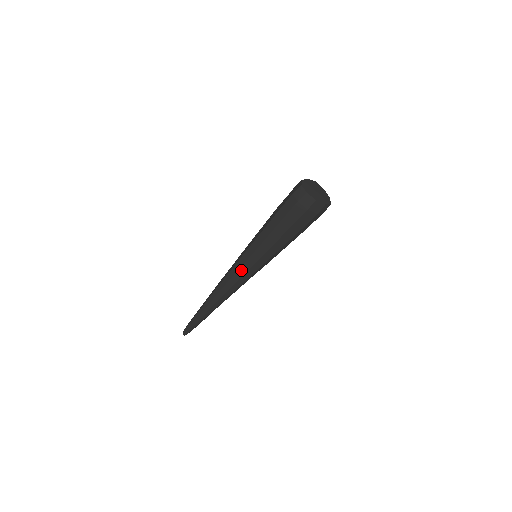
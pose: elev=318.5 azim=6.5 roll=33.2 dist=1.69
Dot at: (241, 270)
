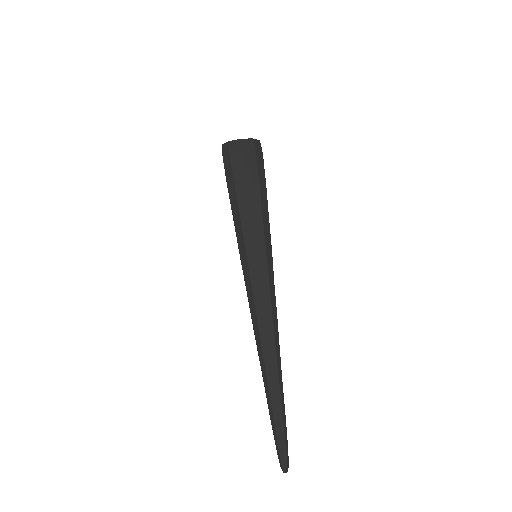
Dot at: (253, 277)
